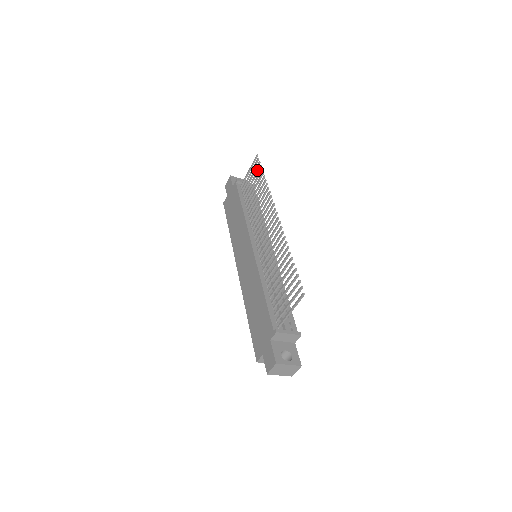
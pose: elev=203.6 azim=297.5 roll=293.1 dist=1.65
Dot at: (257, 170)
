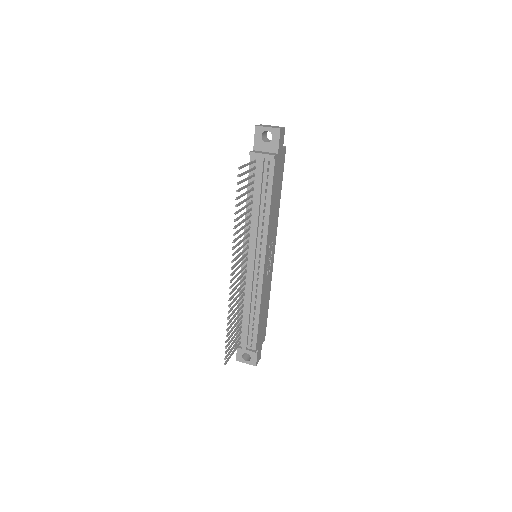
Dot at: (238, 189)
